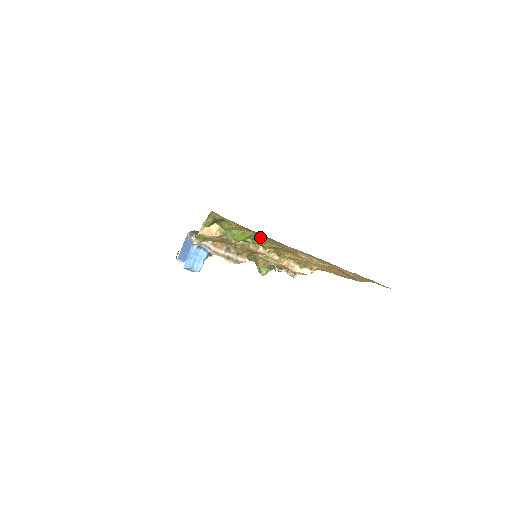
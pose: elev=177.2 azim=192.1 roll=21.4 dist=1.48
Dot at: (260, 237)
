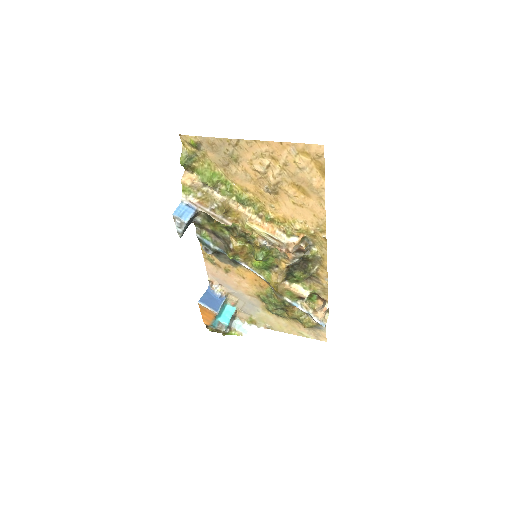
Dot at: (227, 174)
